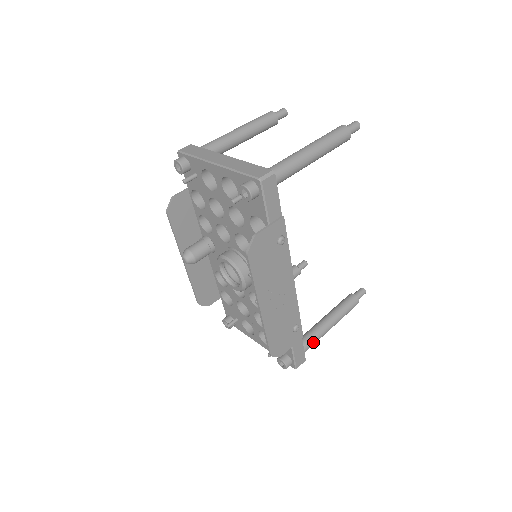
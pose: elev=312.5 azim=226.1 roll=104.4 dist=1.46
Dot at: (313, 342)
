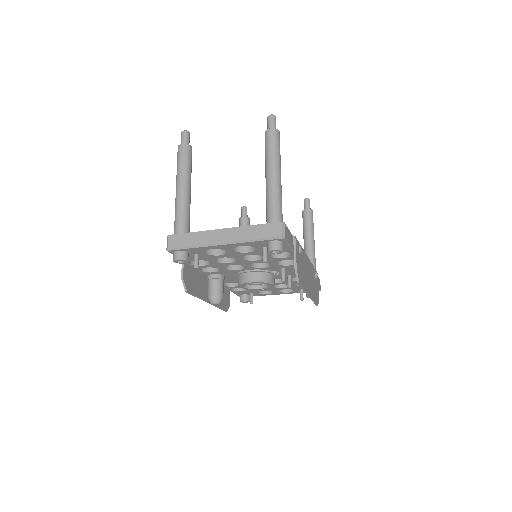
Dot at: (315, 266)
